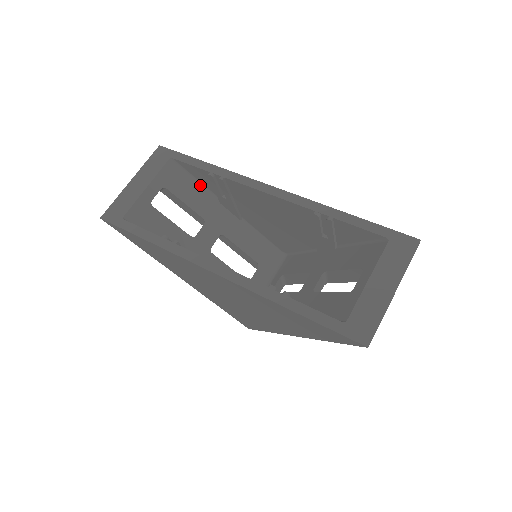
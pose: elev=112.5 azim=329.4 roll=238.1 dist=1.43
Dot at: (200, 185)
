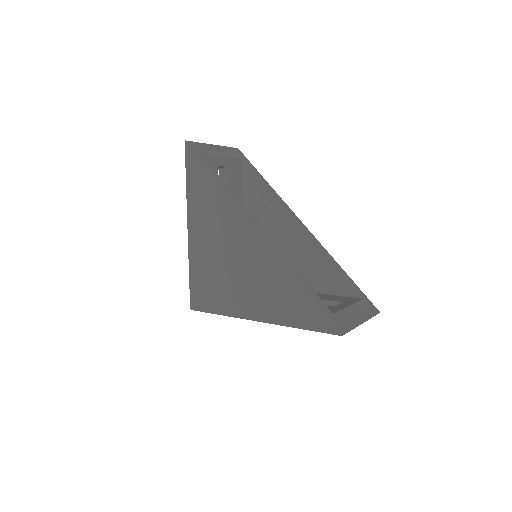
Dot at: (243, 191)
